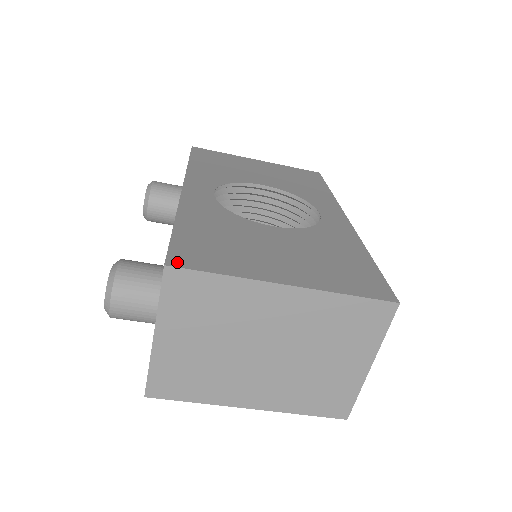
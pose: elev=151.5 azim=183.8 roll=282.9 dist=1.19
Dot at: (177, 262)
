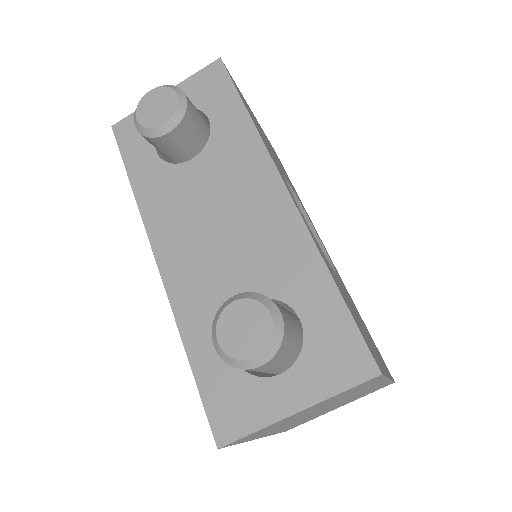
Dot at: occluded
